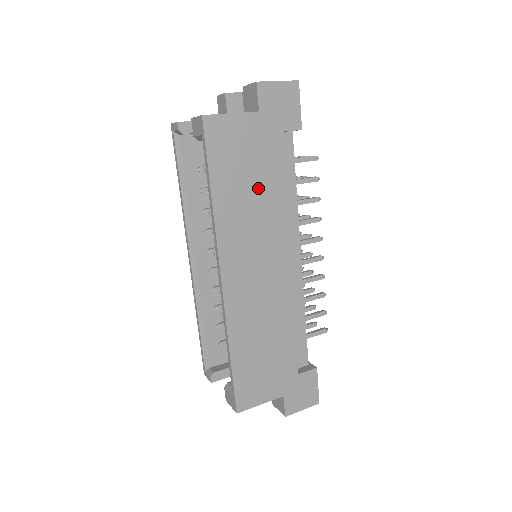
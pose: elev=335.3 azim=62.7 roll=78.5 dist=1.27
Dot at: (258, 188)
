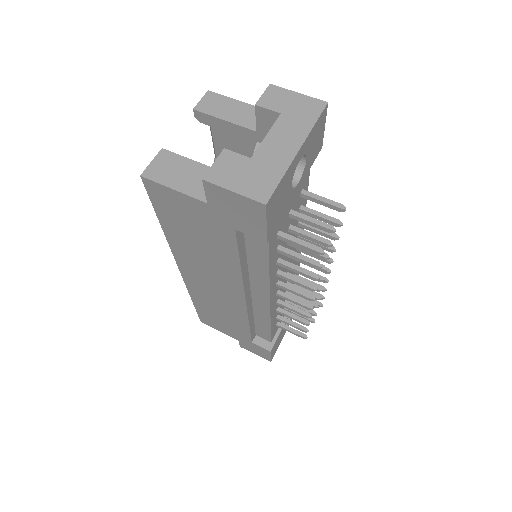
Dot at: (210, 249)
